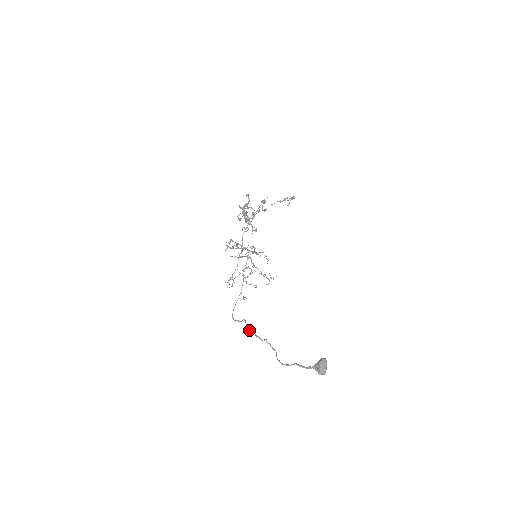
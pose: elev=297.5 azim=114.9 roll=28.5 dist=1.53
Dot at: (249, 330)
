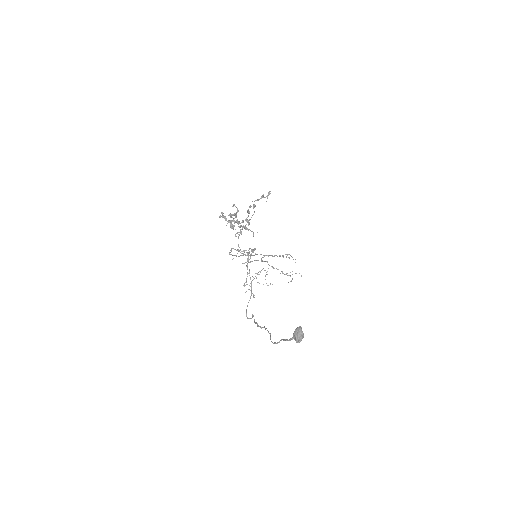
Dot at: occluded
